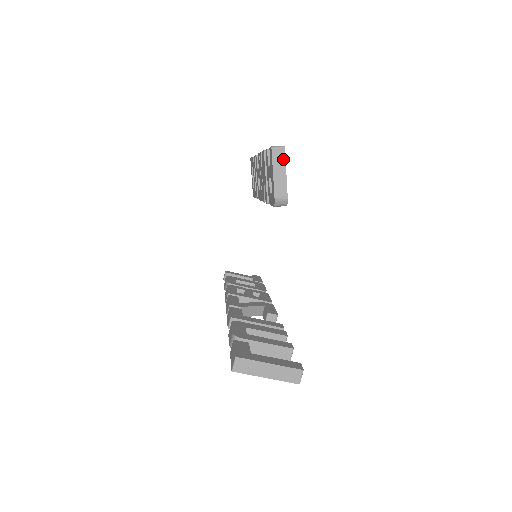
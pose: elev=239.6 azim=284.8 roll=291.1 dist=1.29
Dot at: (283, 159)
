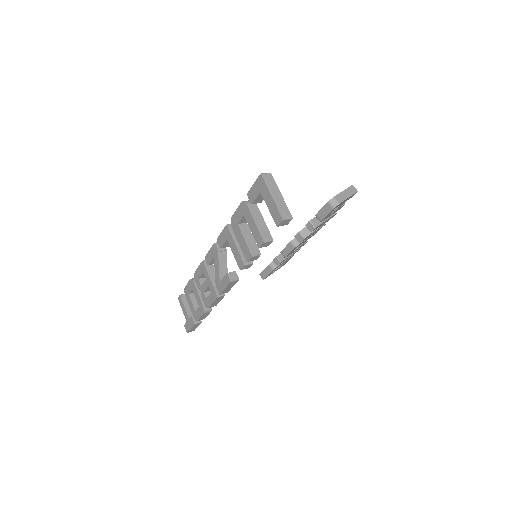
Dot at: (353, 193)
